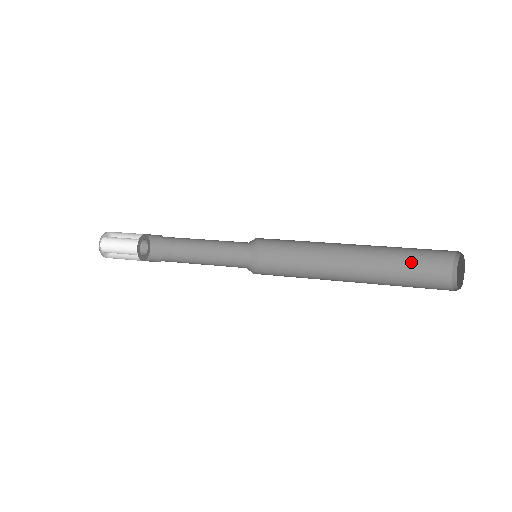
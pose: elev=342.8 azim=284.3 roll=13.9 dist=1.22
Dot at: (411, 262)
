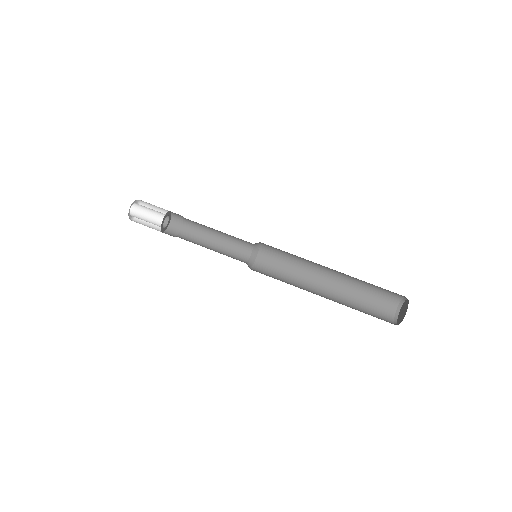
Dot at: occluded
